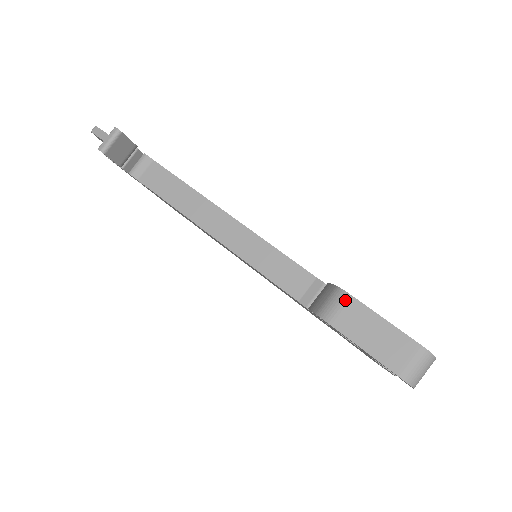
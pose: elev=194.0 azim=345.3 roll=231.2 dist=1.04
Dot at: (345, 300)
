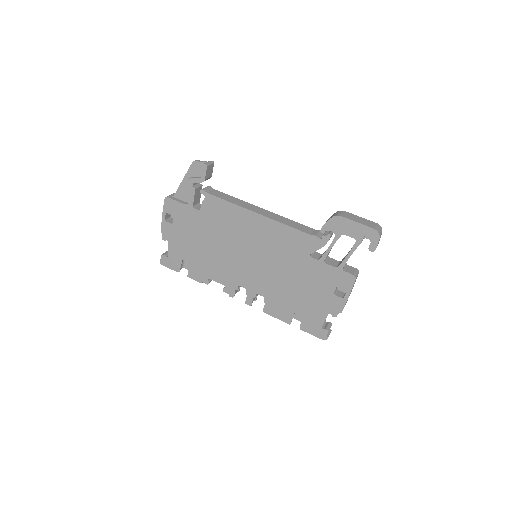
Dot at: (344, 212)
